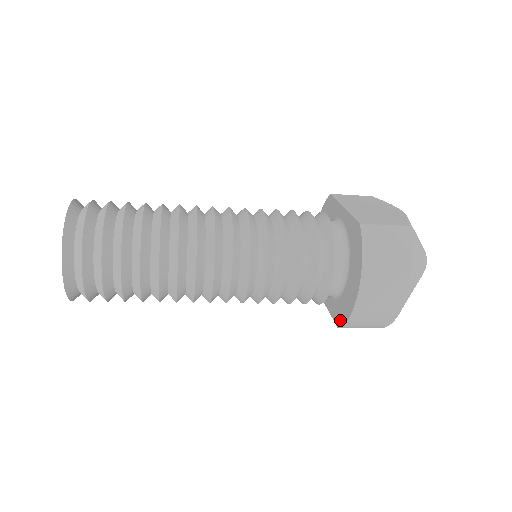
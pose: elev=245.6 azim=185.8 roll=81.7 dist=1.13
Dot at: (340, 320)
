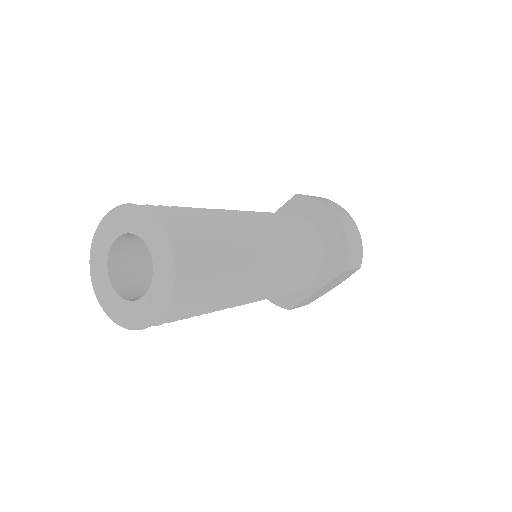
Dot at: (342, 262)
